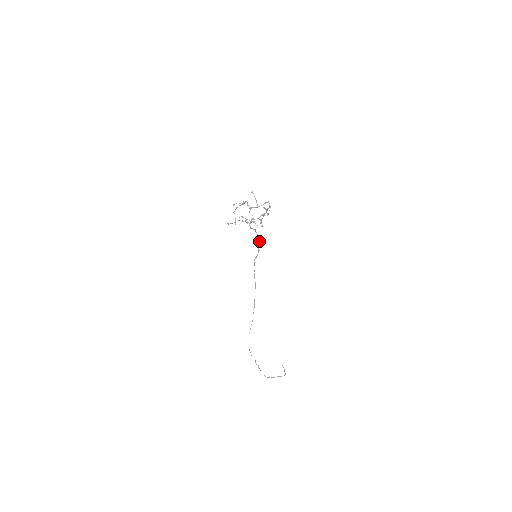
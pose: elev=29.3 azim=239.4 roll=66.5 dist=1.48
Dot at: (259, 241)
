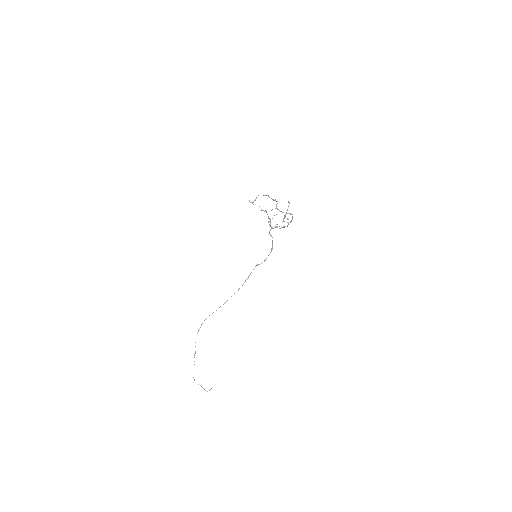
Dot at: occluded
